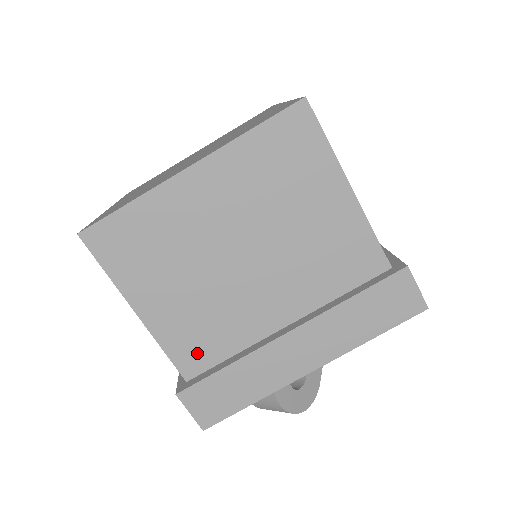
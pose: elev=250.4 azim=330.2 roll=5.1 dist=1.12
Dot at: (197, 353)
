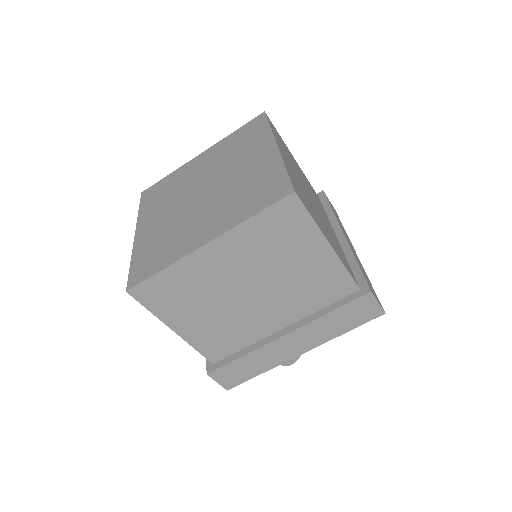
Dot at: (219, 349)
